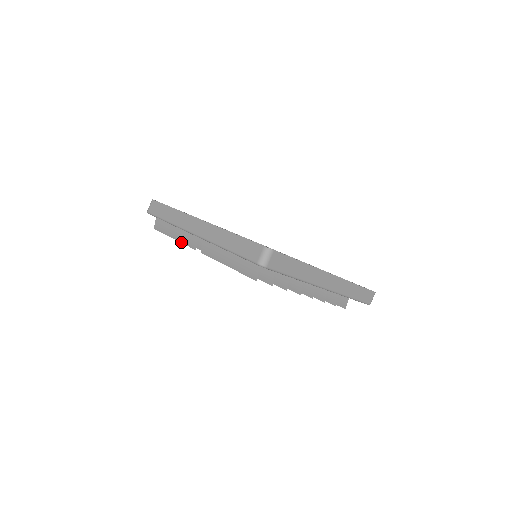
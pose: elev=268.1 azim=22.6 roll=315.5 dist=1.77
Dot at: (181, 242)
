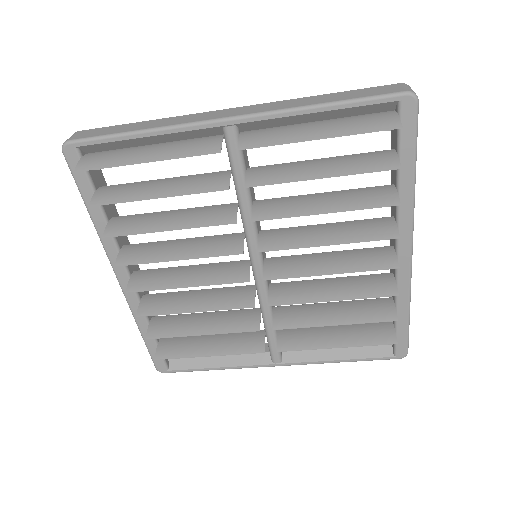
Dot at: (172, 157)
